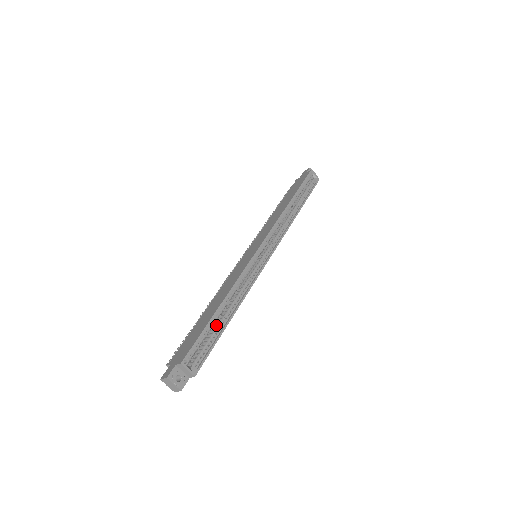
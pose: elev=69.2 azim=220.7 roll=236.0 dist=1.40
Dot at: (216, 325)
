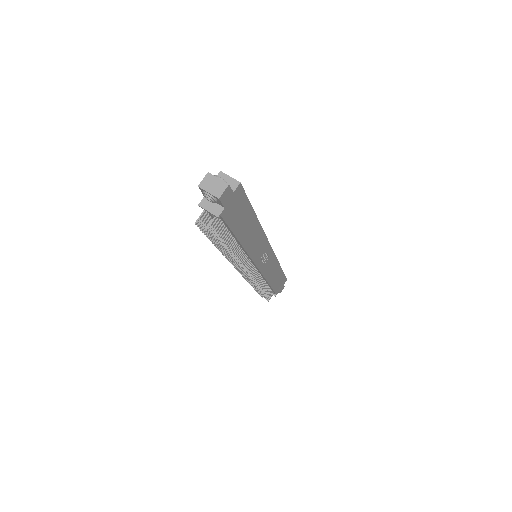
Dot at: occluded
